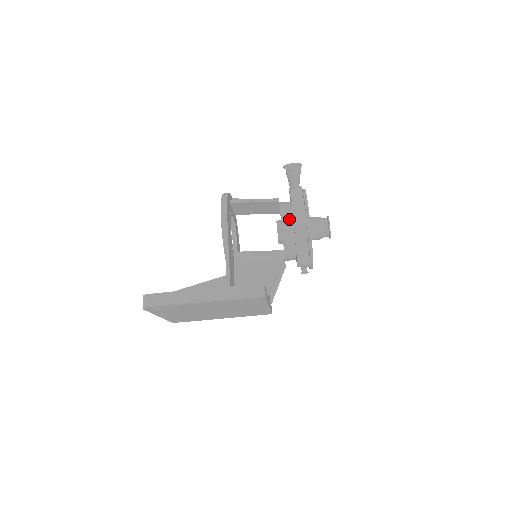
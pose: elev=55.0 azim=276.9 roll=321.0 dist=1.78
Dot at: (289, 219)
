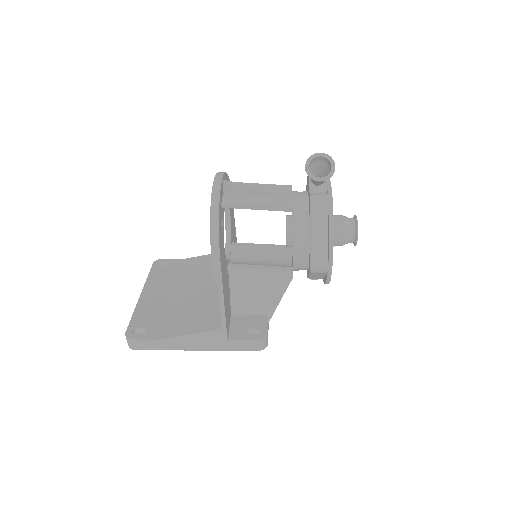
Dot at: (304, 251)
